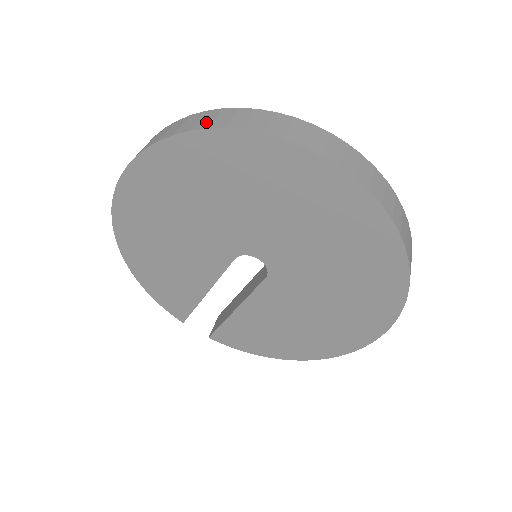
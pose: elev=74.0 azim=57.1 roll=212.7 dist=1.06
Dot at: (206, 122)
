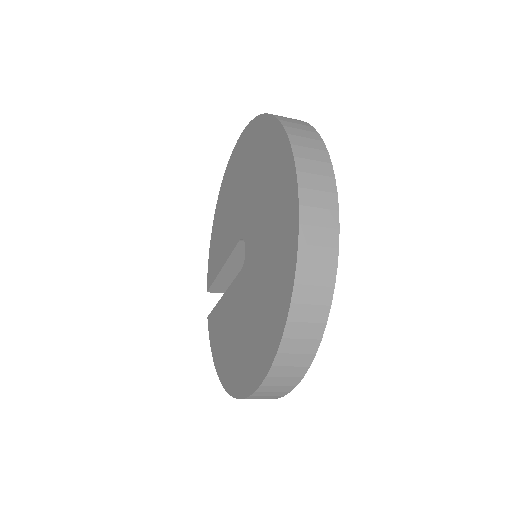
Dot at: occluded
